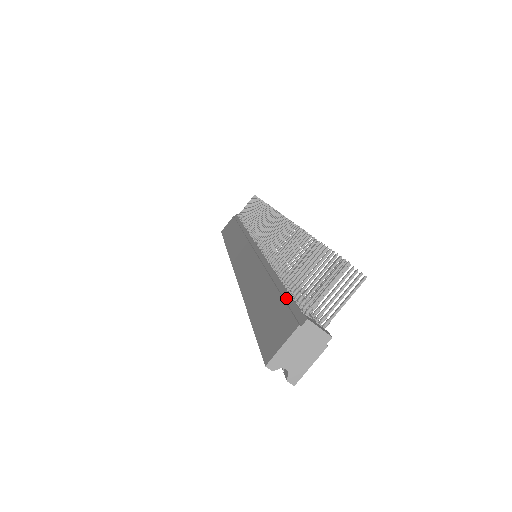
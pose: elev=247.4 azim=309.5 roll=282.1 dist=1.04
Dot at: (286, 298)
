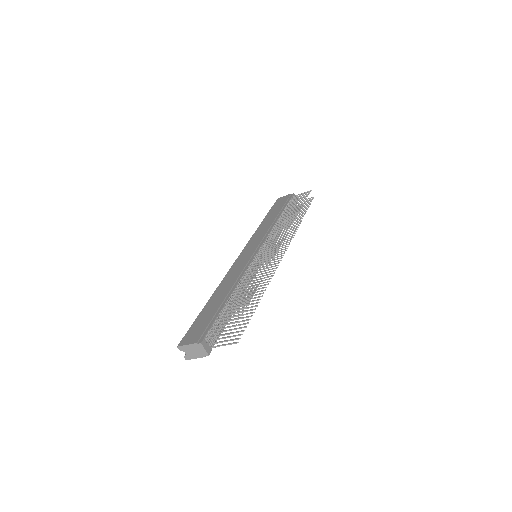
Dot at: (214, 319)
